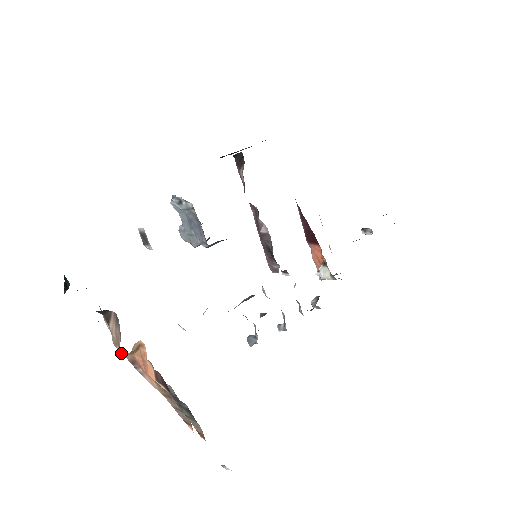
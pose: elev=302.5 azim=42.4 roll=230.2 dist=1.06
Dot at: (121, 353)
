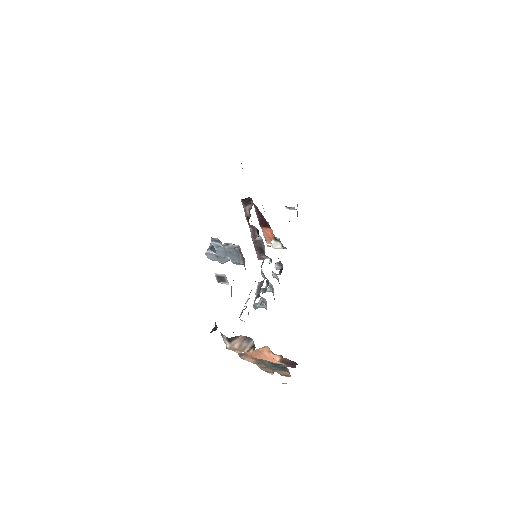
Dot at: (238, 353)
